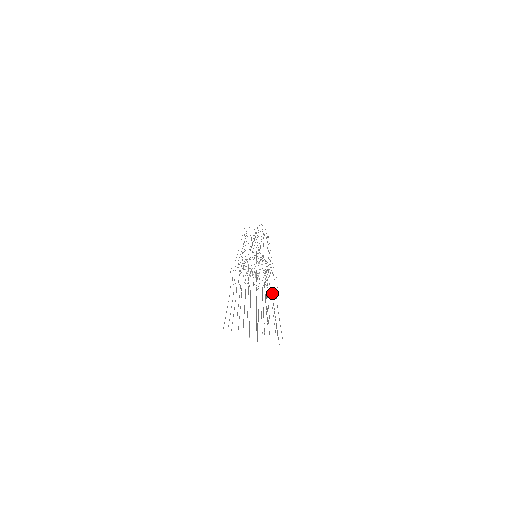
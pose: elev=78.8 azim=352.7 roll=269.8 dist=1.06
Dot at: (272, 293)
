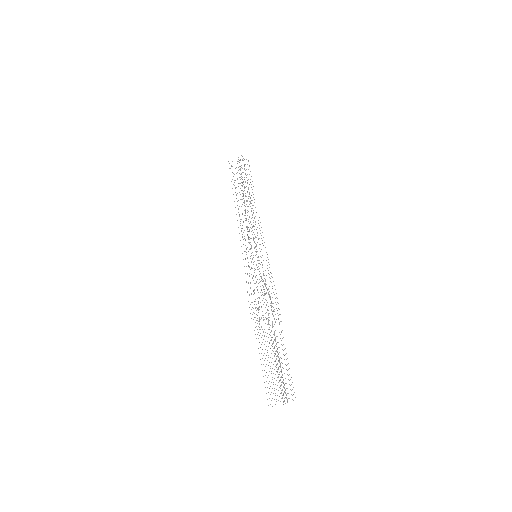
Dot at: occluded
